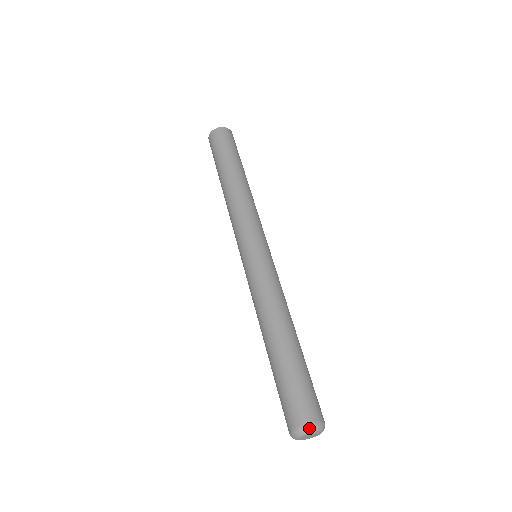
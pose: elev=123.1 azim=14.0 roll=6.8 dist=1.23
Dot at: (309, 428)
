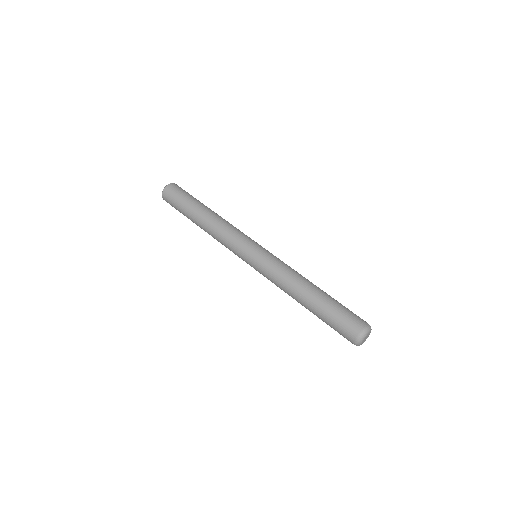
Dot at: (358, 340)
